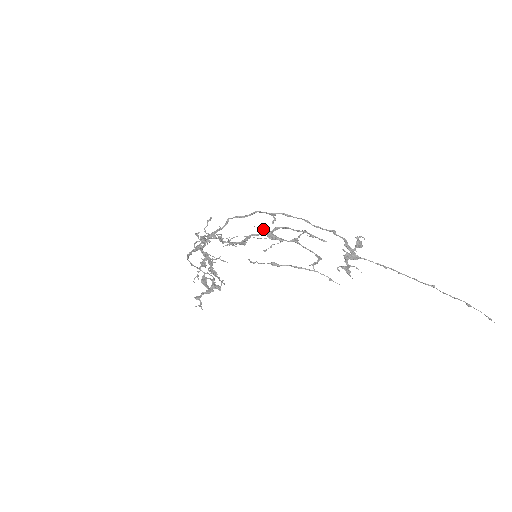
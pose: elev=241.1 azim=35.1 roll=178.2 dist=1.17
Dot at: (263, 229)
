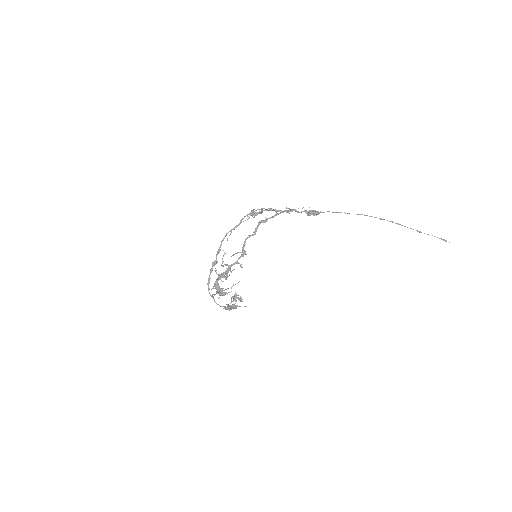
Dot at: occluded
